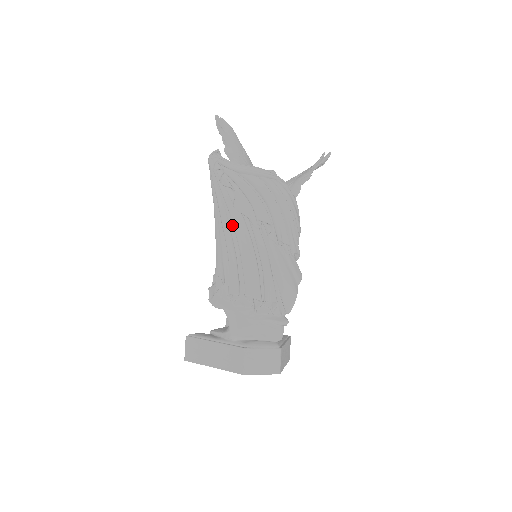
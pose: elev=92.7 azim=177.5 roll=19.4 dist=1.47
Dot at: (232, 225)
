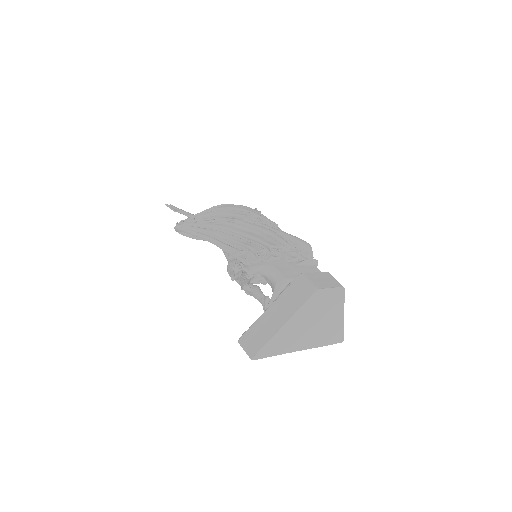
Dot at: (224, 230)
